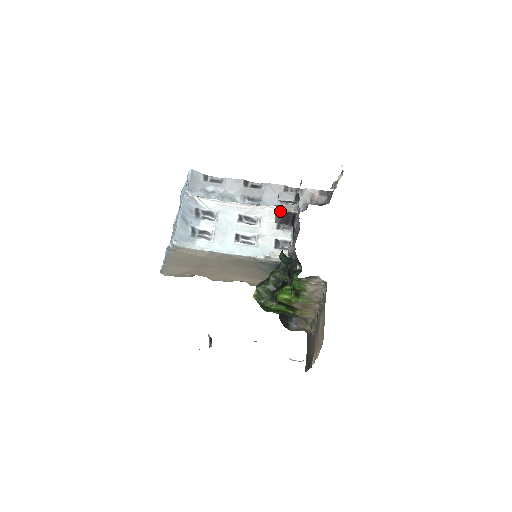
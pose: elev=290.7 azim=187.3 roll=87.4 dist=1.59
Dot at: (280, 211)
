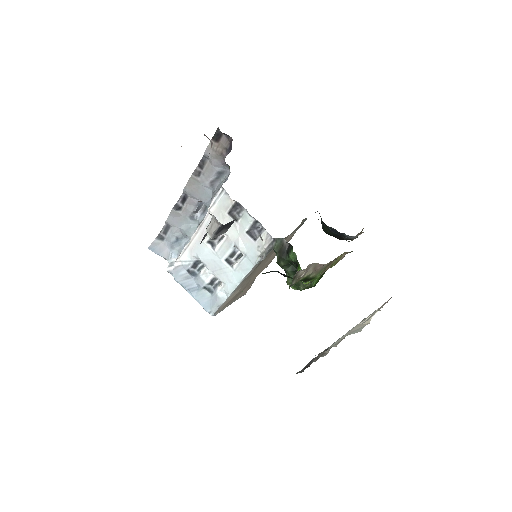
Dot at: (214, 235)
